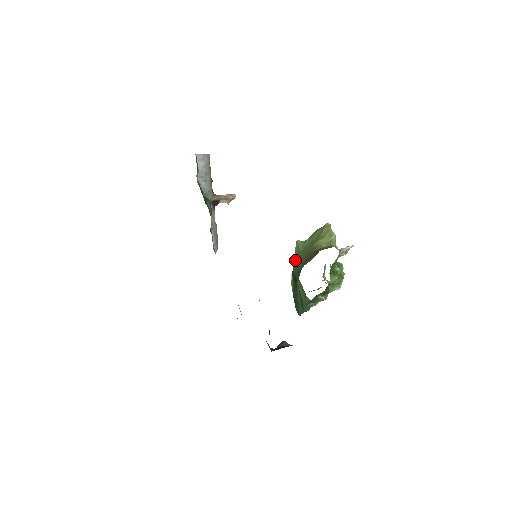
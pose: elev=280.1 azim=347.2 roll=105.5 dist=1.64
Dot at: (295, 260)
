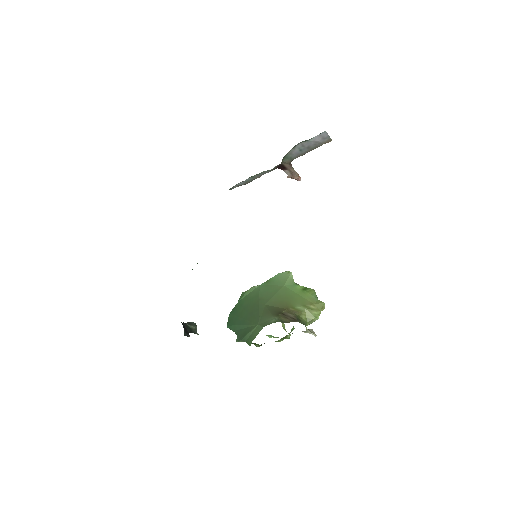
Dot at: (272, 282)
